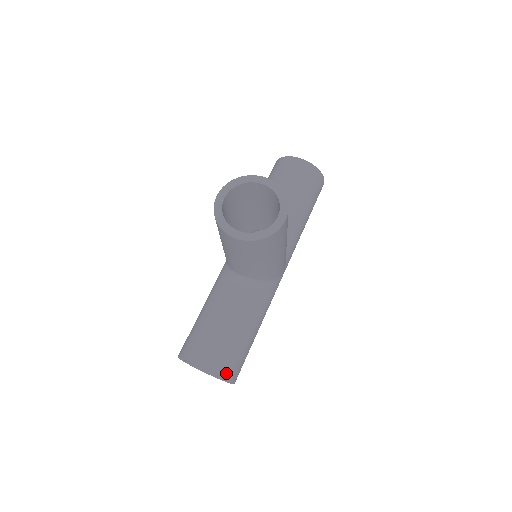
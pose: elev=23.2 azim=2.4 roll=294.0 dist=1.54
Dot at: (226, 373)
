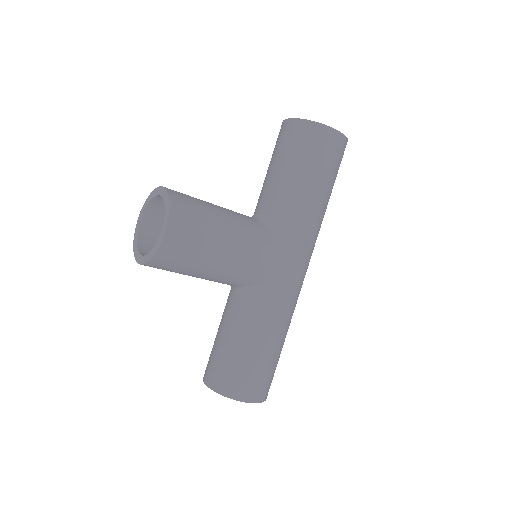
Dot at: (229, 393)
